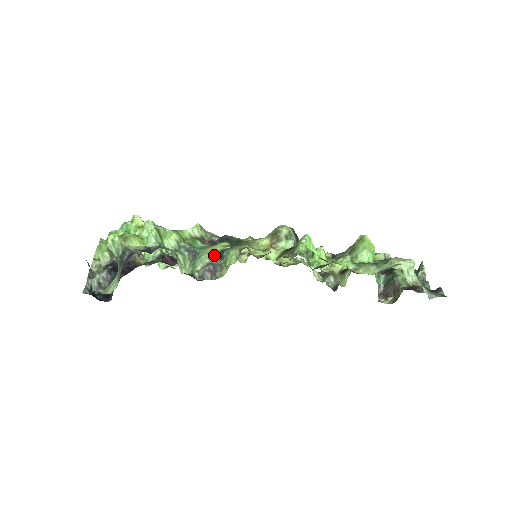
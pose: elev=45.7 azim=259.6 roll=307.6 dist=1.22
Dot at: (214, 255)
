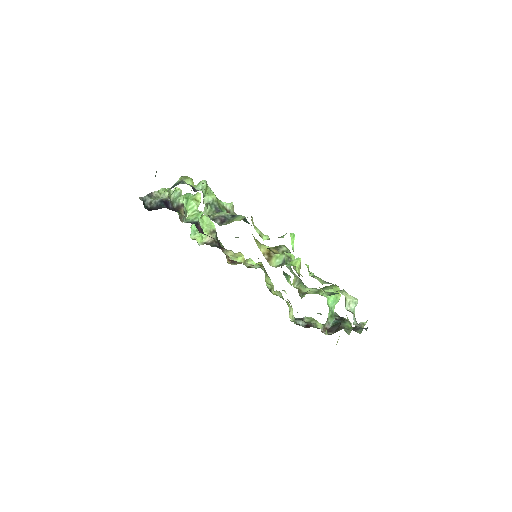
Dot at: (230, 214)
